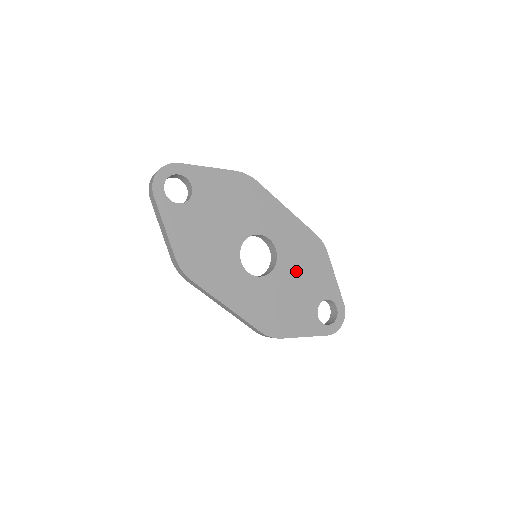
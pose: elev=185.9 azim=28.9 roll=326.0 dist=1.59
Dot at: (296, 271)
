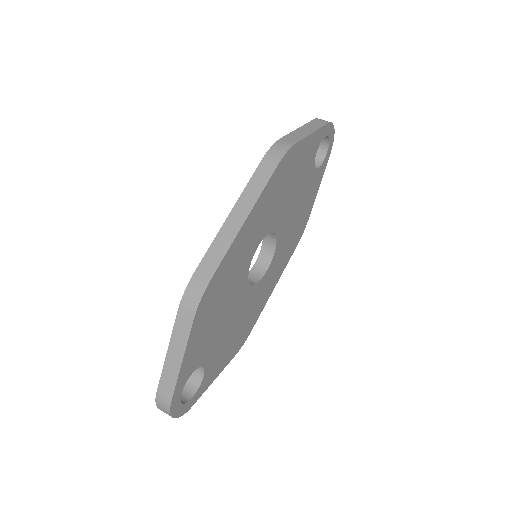
Dot at: (288, 202)
